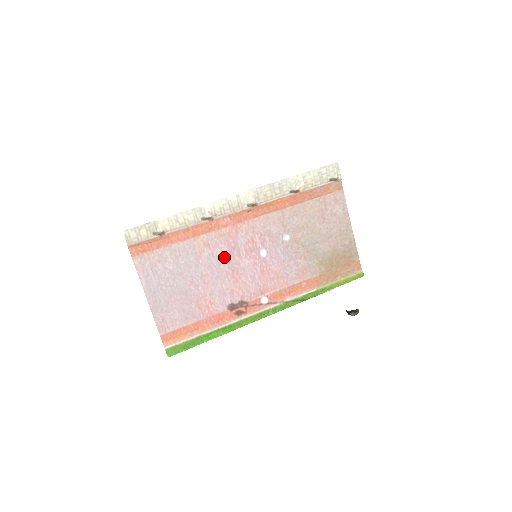
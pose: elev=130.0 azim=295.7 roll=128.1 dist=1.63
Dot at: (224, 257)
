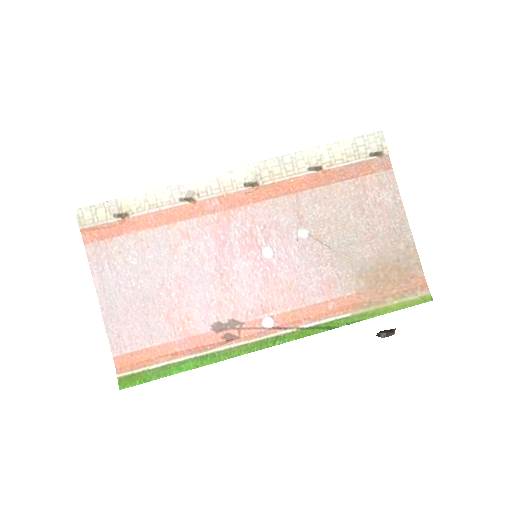
Dot at: (209, 254)
